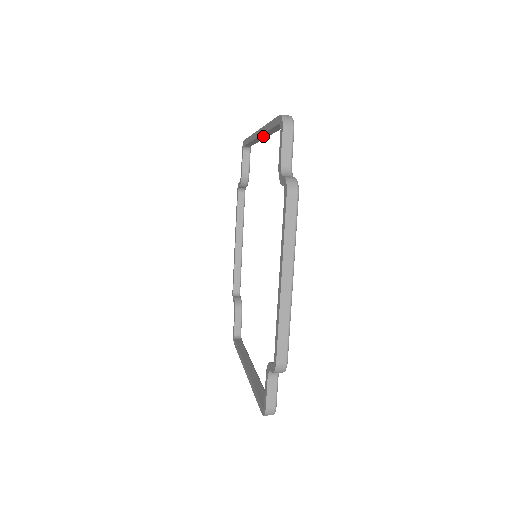
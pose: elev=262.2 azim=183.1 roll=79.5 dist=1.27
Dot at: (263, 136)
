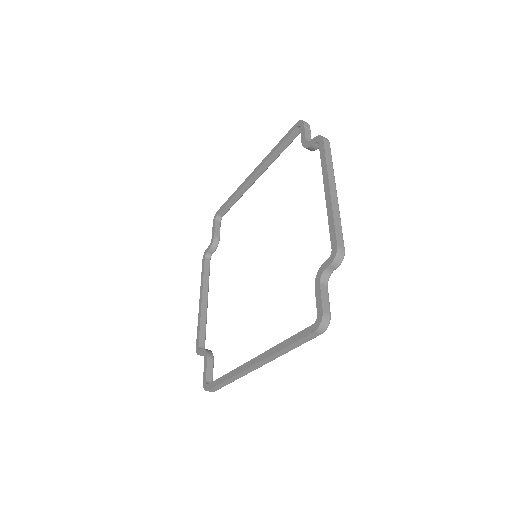
Dot at: (258, 173)
